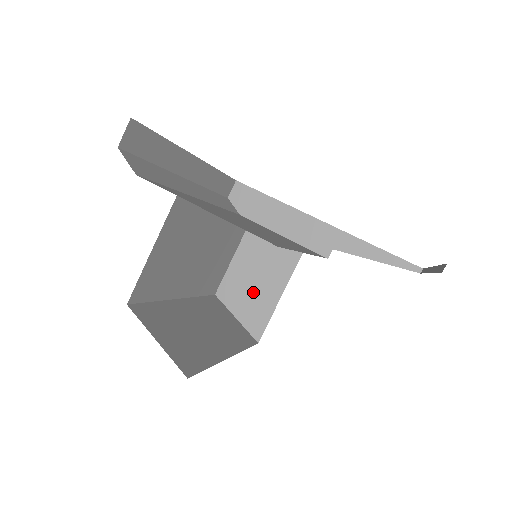
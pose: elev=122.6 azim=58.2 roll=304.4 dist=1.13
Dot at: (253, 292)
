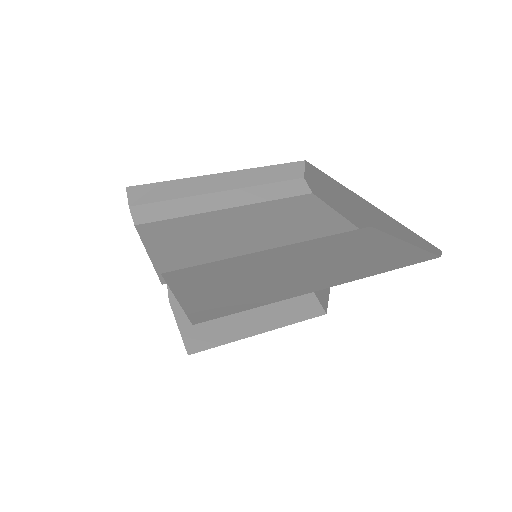
Dot at: occluded
